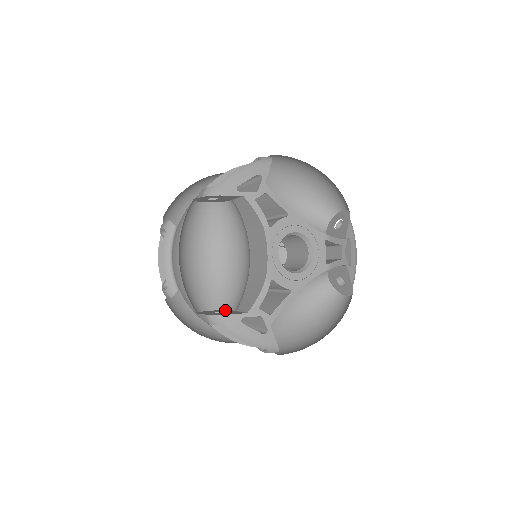
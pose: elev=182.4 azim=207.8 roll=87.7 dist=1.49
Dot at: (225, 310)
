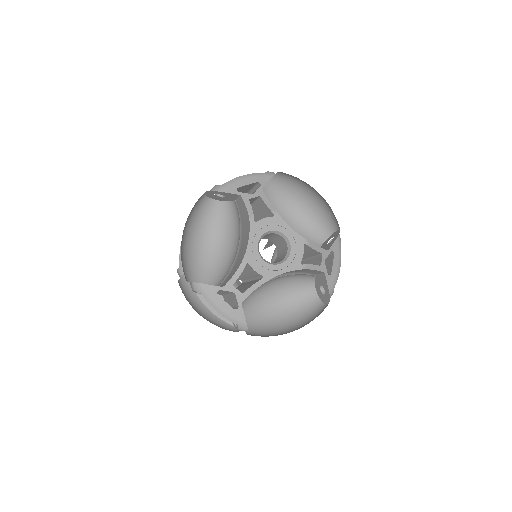
Dot at: occluded
